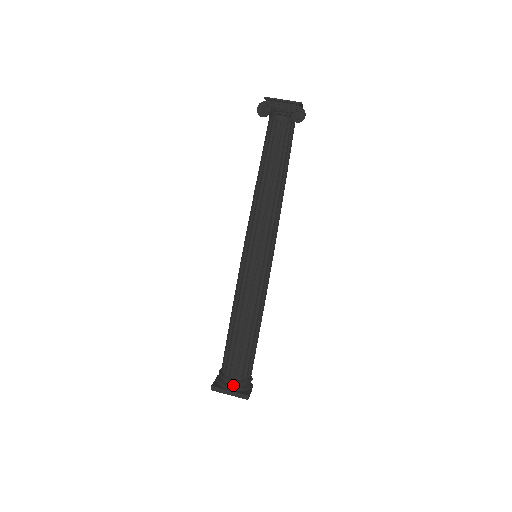
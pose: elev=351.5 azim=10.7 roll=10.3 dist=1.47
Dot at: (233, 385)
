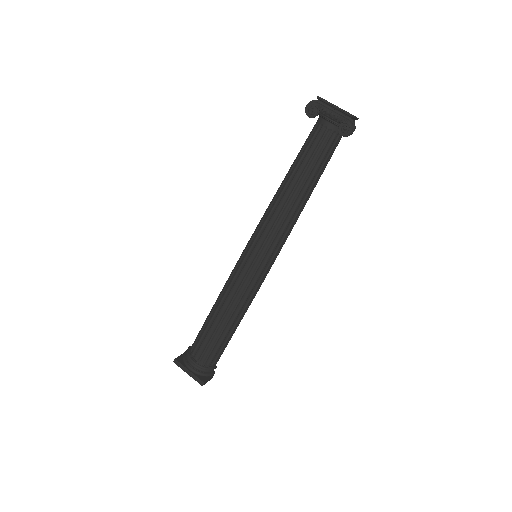
Dot at: (194, 366)
